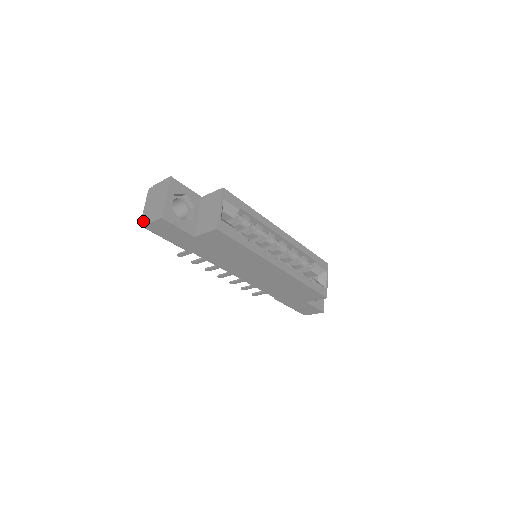
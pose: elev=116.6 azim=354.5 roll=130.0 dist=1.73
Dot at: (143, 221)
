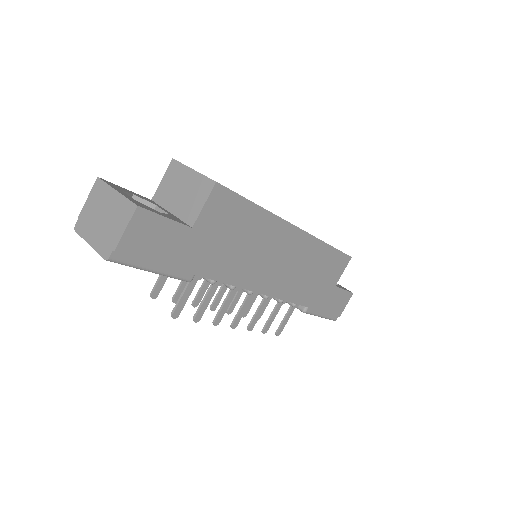
Dot at: (107, 250)
